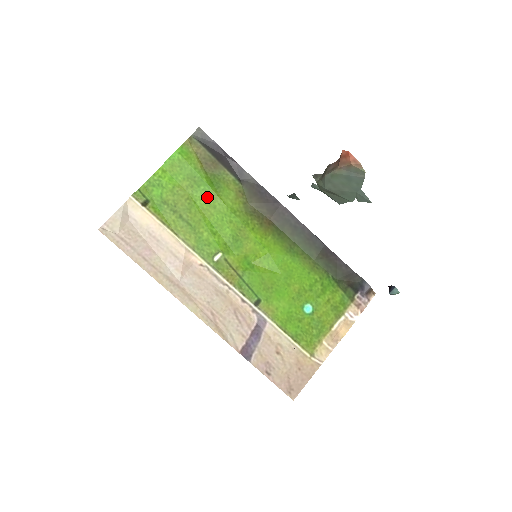
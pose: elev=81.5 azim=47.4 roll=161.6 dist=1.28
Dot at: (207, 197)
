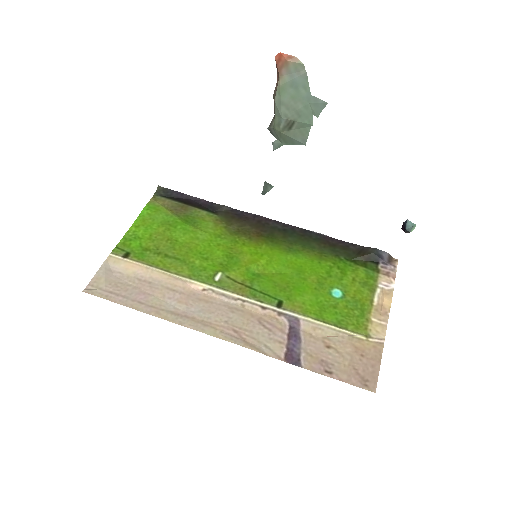
Dot at: (187, 233)
